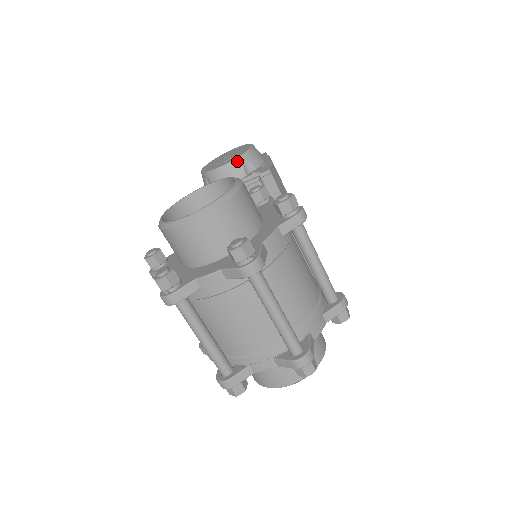
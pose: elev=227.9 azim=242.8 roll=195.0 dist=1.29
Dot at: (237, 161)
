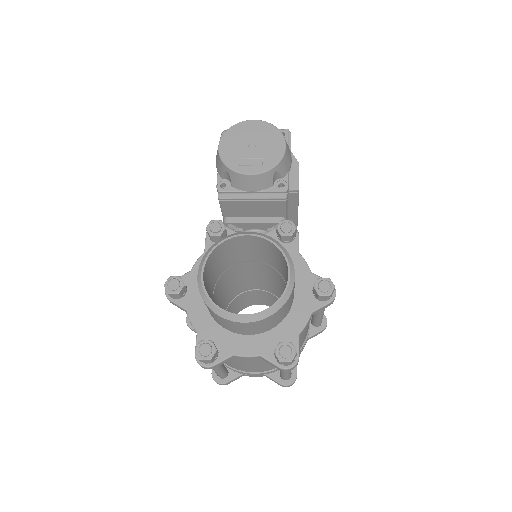
Dot at: (269, 173)
